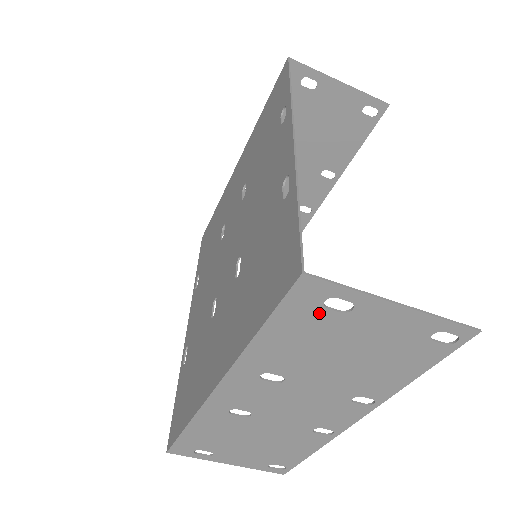
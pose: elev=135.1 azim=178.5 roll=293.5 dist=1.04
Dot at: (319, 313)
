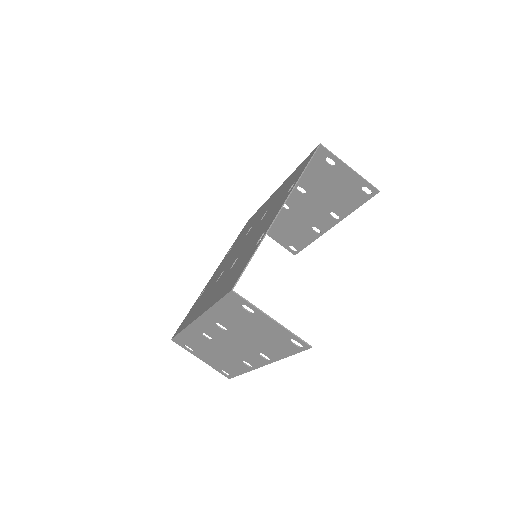
Dot at: (240, 308)
